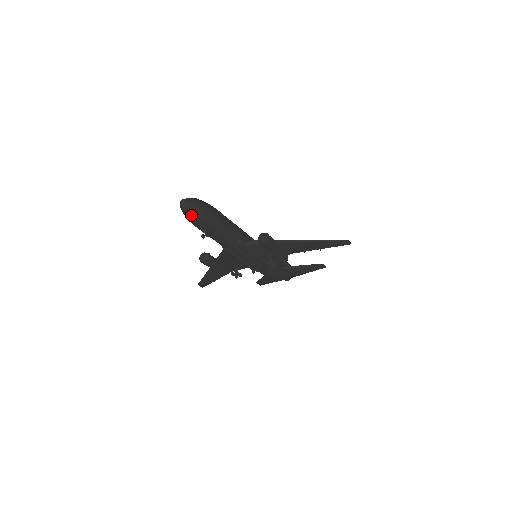
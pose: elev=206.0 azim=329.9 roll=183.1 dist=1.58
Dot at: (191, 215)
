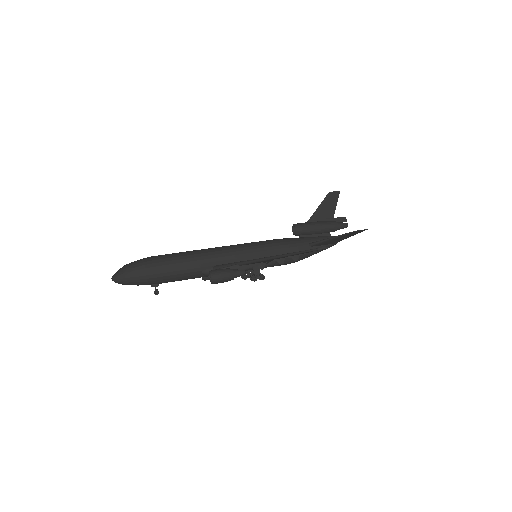
Dot at: occluded
